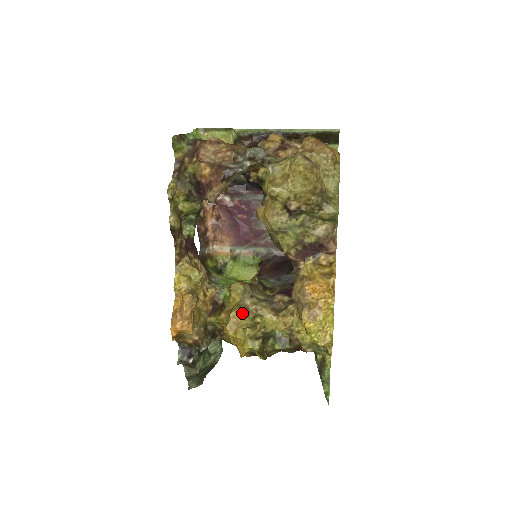
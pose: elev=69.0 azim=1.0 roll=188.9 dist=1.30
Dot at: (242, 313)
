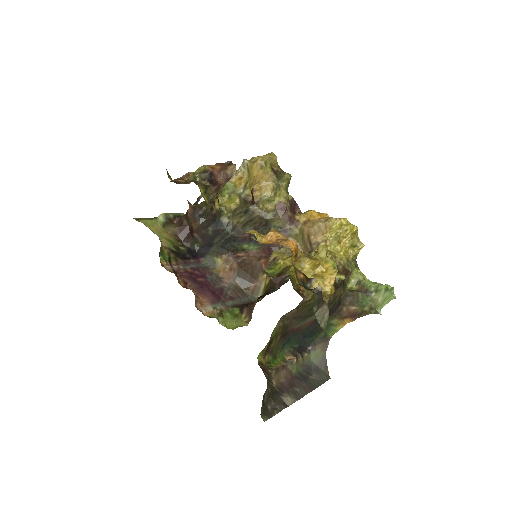
Dot at: (302, 253)
